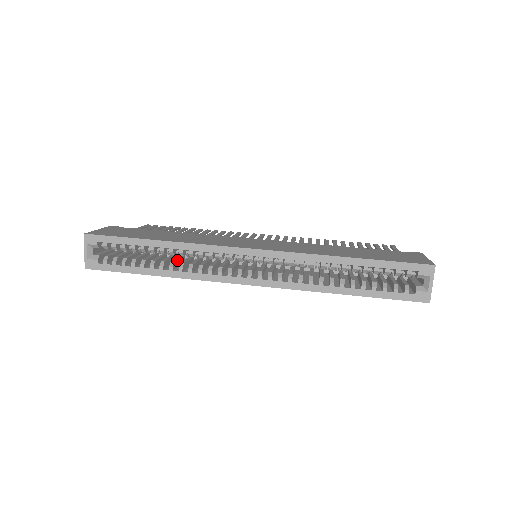
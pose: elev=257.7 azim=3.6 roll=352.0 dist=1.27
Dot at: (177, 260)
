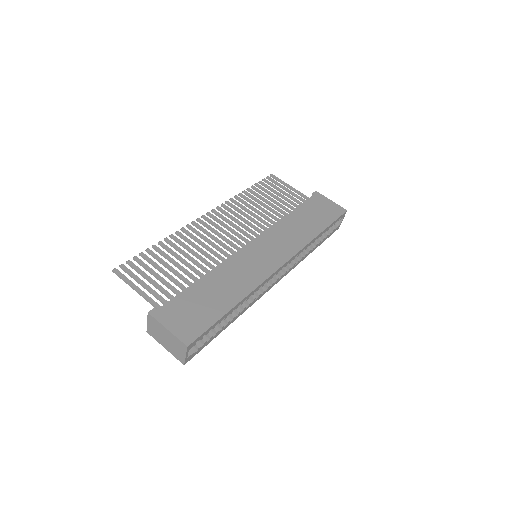
Dot at: occluded
